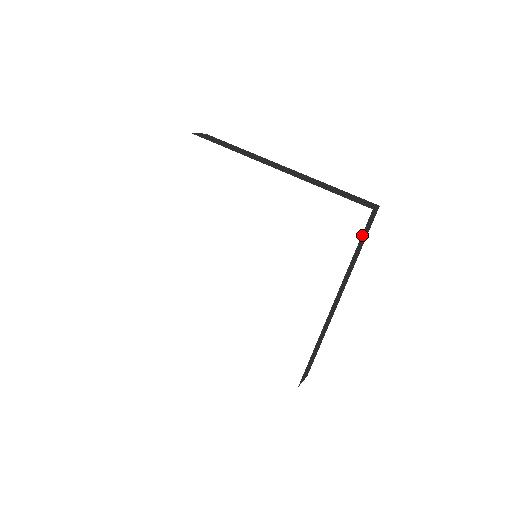
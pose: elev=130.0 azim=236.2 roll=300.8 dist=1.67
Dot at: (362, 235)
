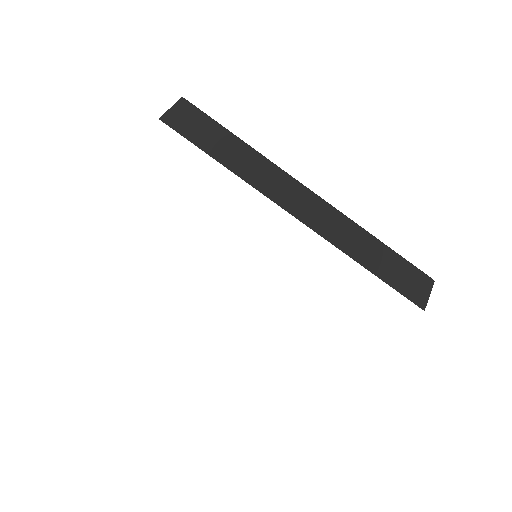
Dot at: occluded
